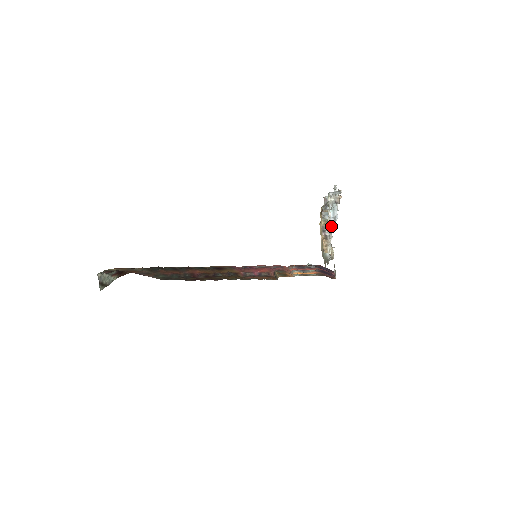
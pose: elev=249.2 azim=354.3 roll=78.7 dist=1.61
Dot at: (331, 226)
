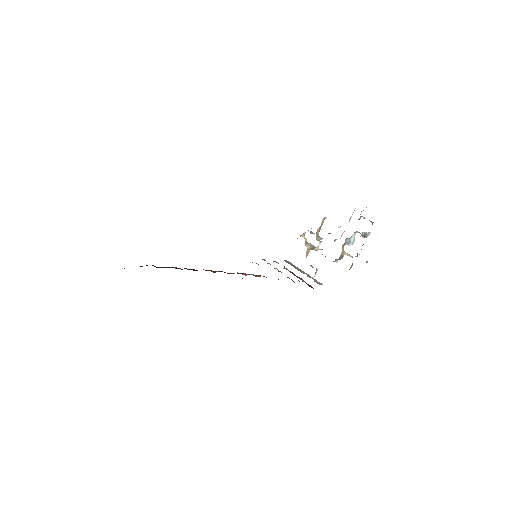
Dot at: occluded
